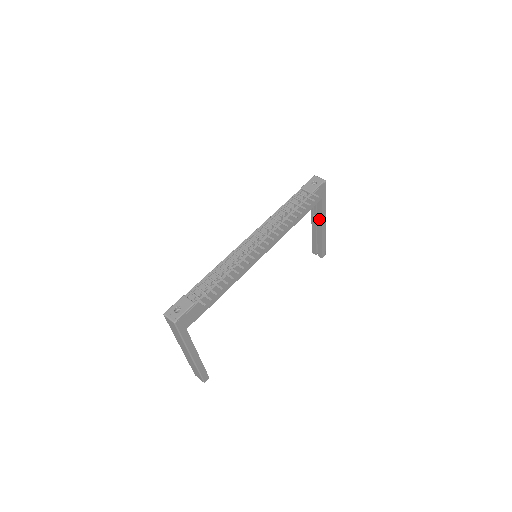
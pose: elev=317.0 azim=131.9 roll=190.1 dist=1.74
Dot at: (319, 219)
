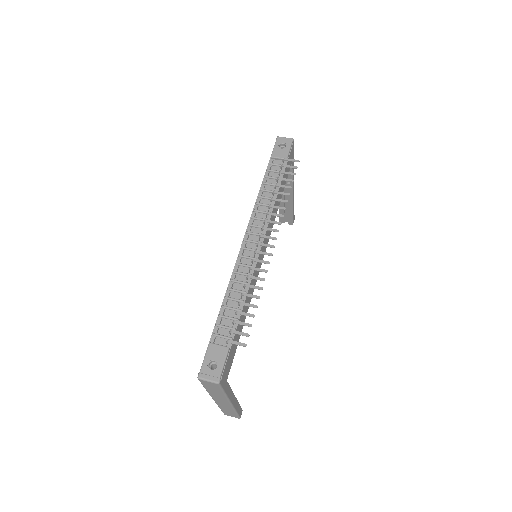
Dot at: (288, 184)
